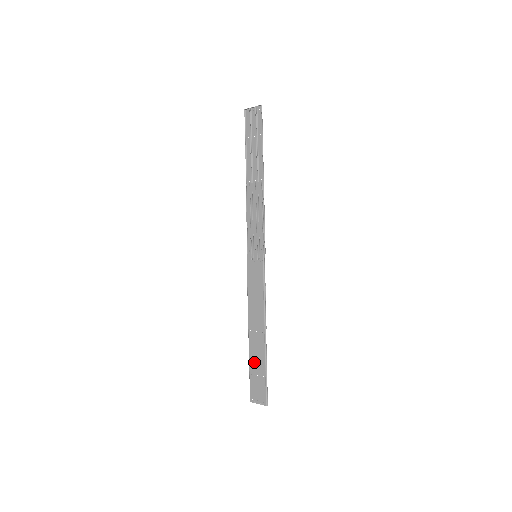
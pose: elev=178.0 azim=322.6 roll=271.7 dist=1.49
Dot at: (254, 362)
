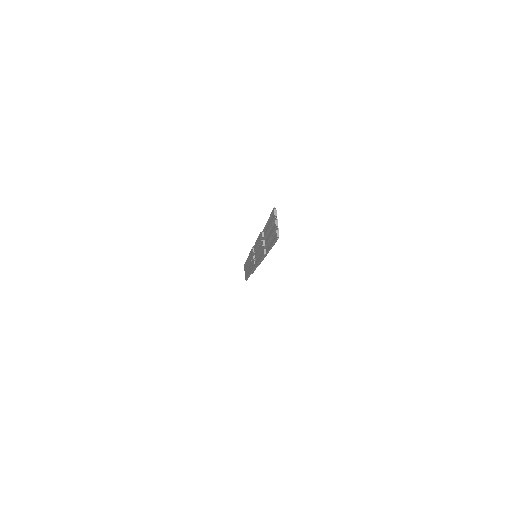
Dot at: (246, 266)
